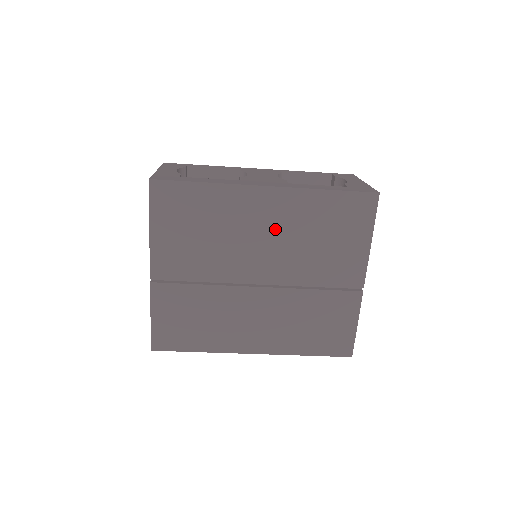
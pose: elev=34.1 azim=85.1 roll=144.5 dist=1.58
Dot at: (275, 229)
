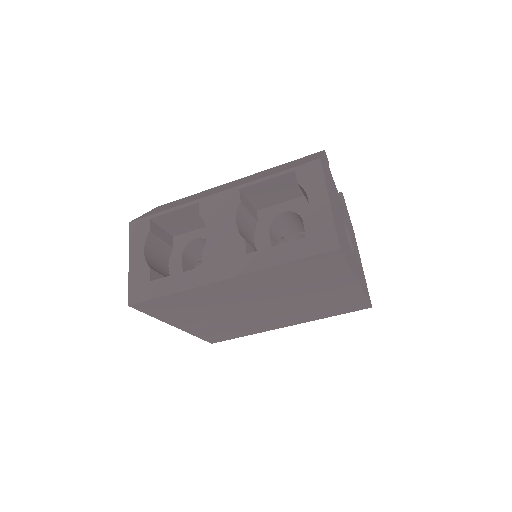
Dot at: (254, 290)
